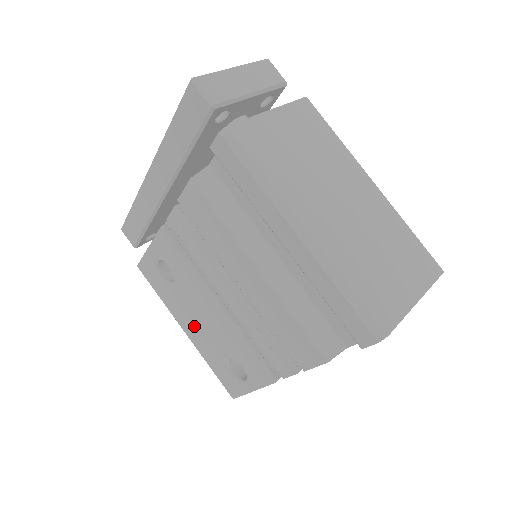
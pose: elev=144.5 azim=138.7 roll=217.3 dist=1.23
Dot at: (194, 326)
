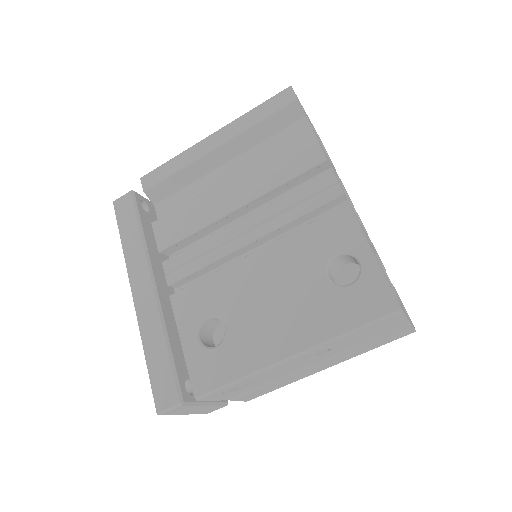
Dot at: (281, 323)
